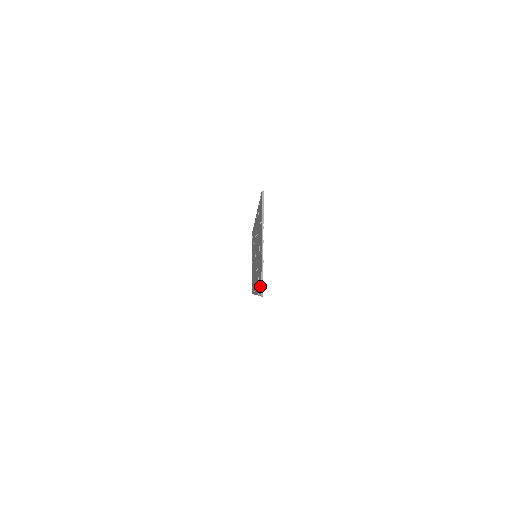
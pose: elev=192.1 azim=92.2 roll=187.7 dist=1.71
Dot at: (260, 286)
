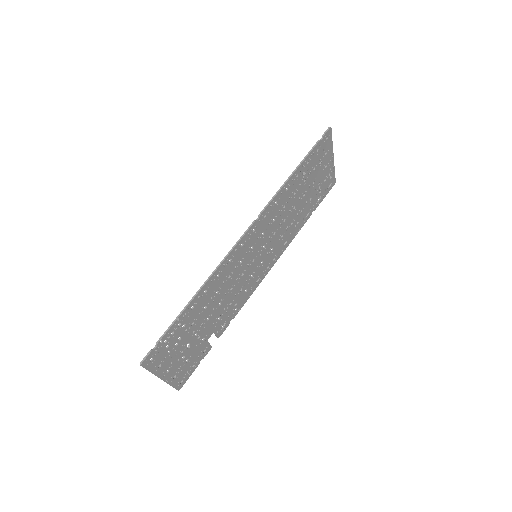
Dot at: (185, 374)
